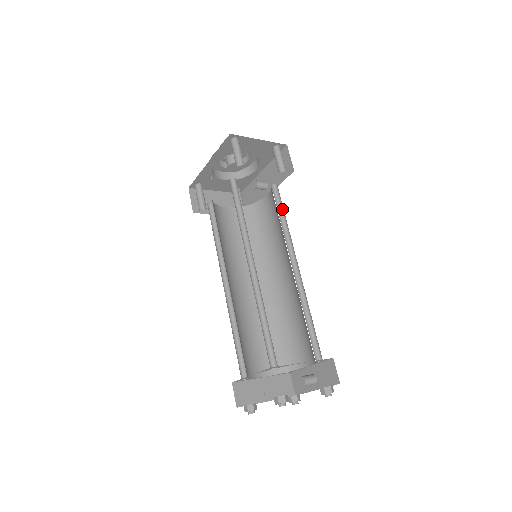
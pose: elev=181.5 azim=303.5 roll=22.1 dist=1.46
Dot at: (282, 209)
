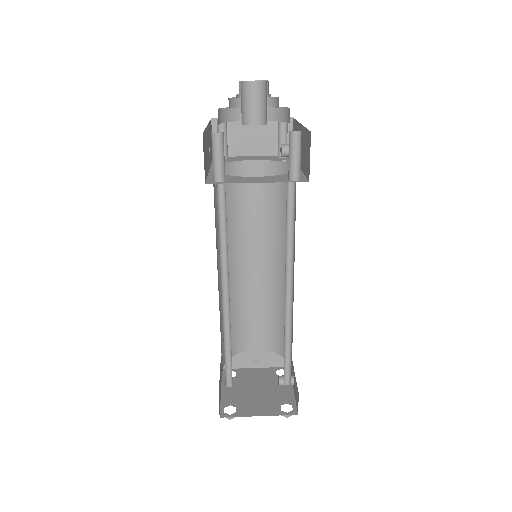
Dot at: (294, 215)
